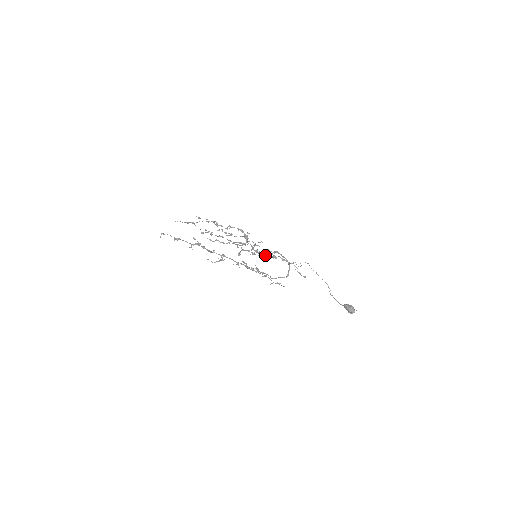
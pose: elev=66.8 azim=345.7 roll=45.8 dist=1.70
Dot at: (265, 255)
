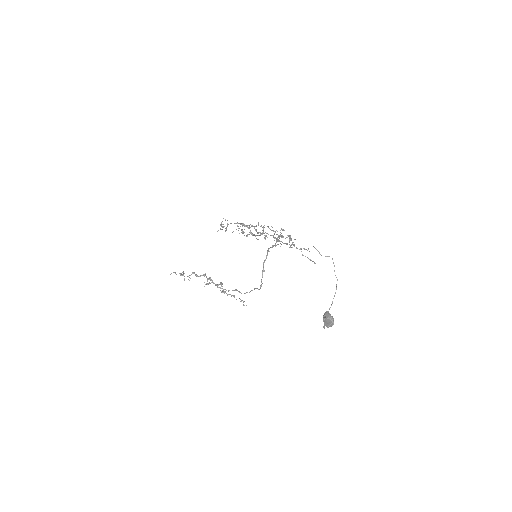
Dot at: (289, 235)
